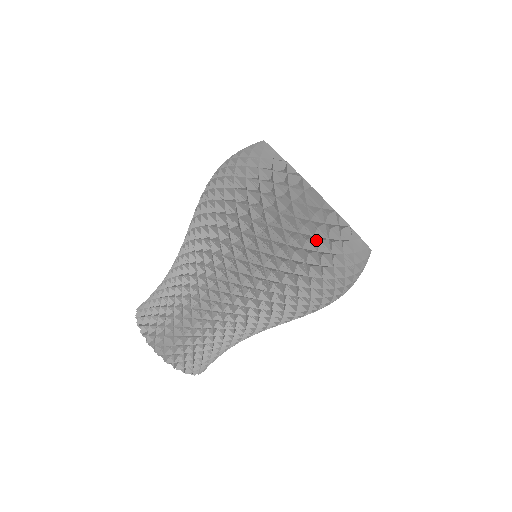
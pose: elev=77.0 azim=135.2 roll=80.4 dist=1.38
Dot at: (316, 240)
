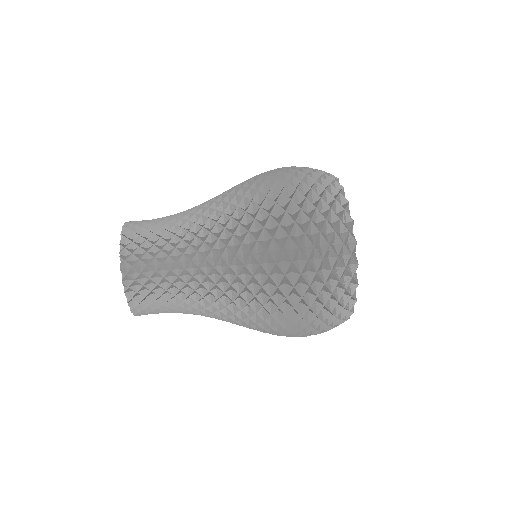
Dot at: (316, 186)
